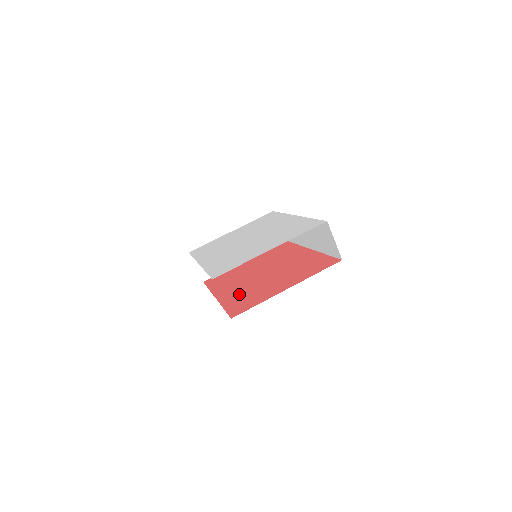
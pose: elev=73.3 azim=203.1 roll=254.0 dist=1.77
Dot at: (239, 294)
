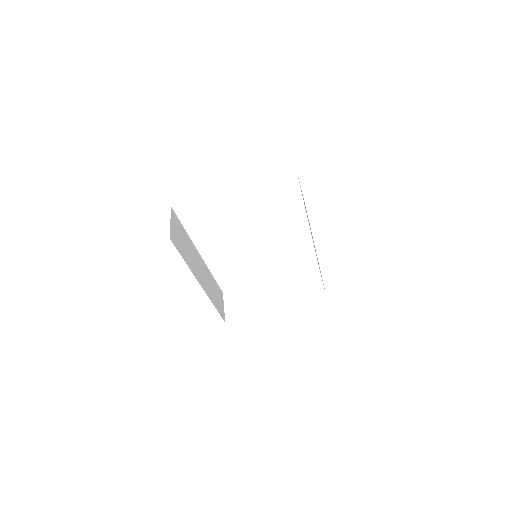
Dot at: occluded
